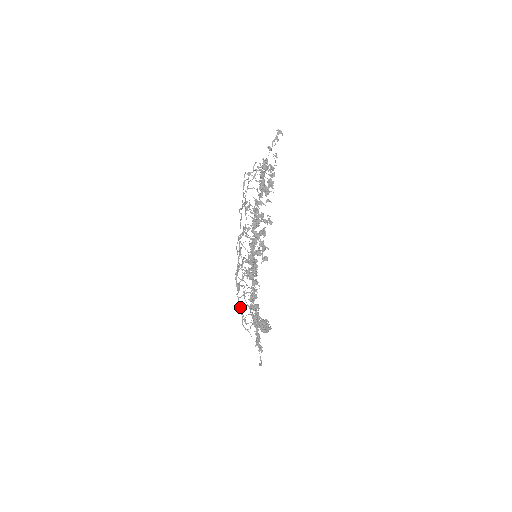
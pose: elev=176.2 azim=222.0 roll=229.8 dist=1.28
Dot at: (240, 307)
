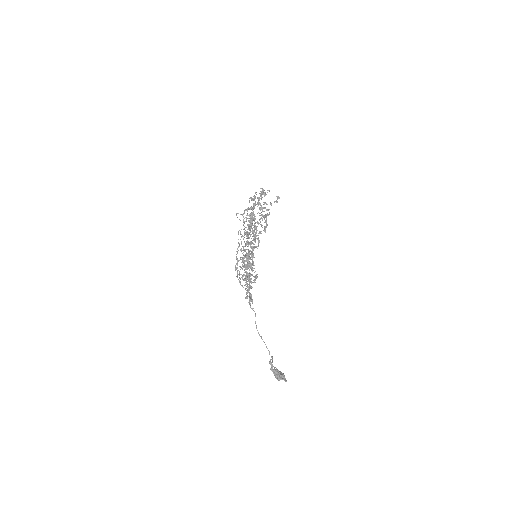
Dot at: (237, 272)
